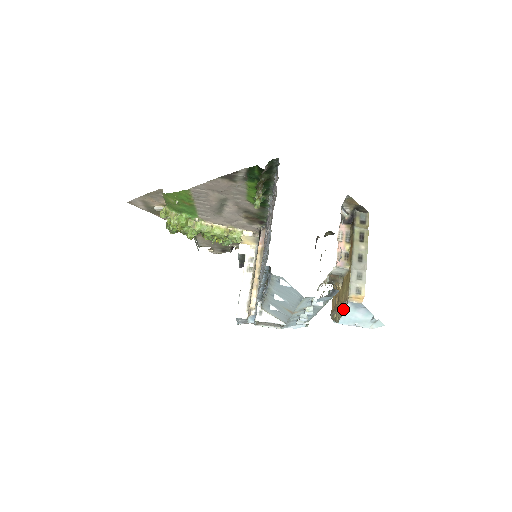
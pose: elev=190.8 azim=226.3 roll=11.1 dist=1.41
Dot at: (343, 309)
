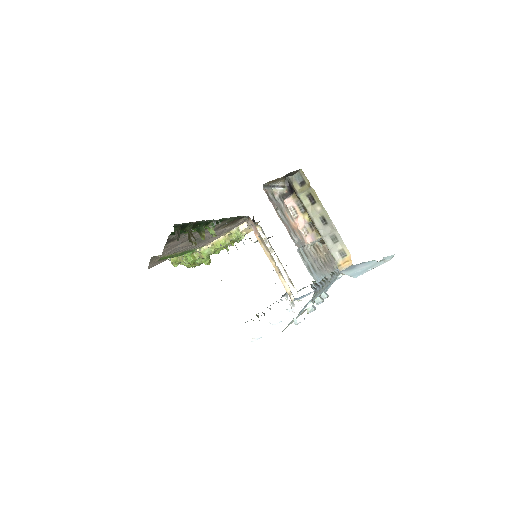
Dot at: occluded
